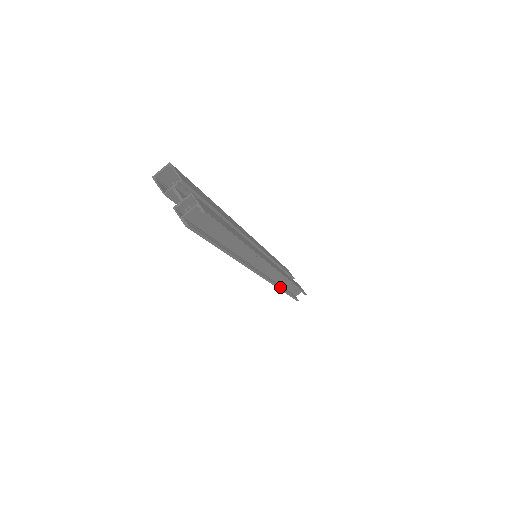
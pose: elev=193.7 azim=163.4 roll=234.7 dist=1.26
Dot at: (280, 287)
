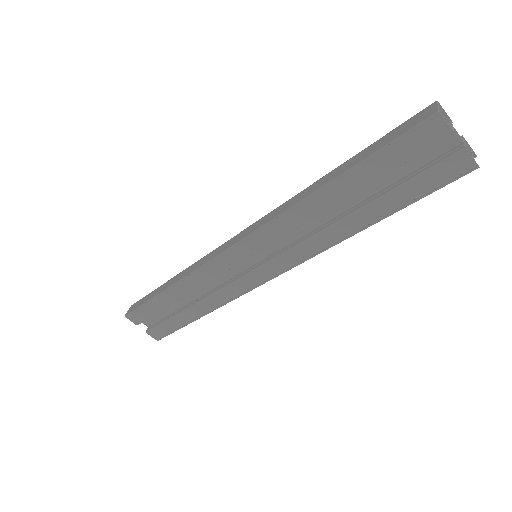
Dot at: (218, 306)
